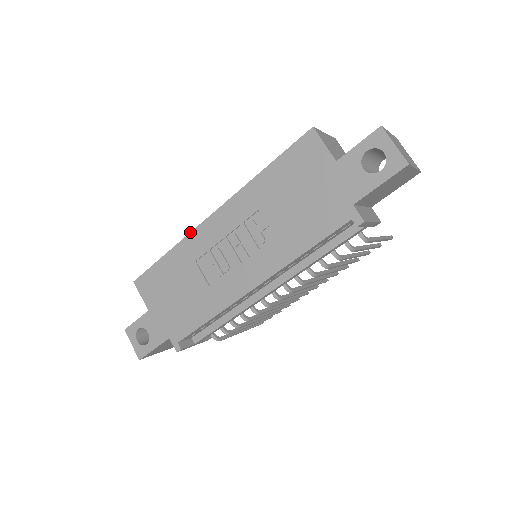
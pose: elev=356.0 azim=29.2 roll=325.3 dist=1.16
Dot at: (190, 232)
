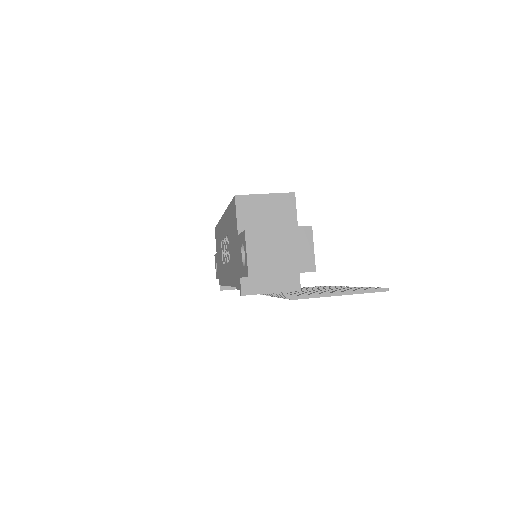
Dot at: (220, 219)
